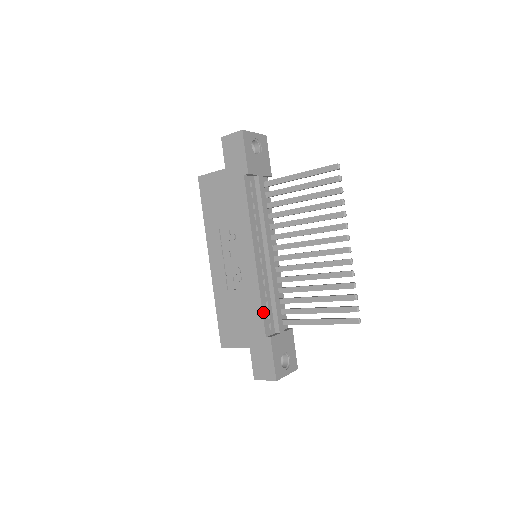
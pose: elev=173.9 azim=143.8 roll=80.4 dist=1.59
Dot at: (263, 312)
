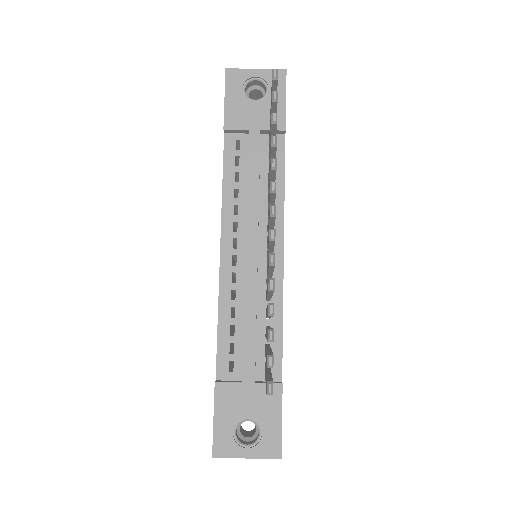
Dot at: (219, 339)
